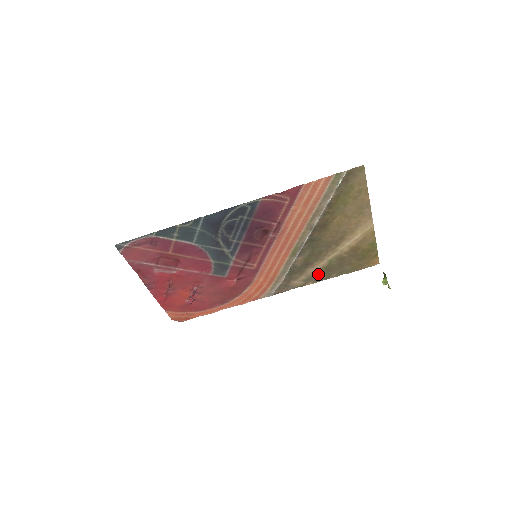
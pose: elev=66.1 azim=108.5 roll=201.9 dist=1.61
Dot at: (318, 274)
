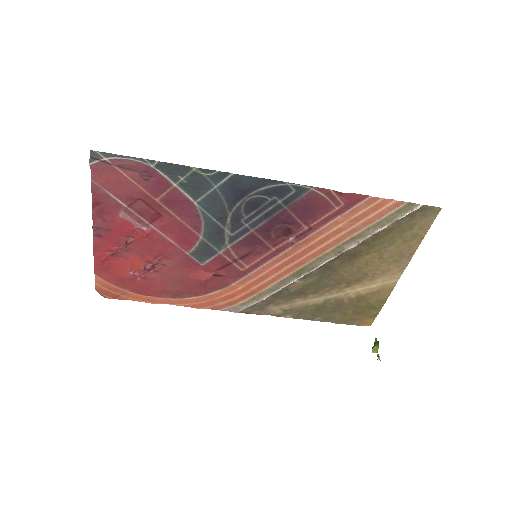
Dot at: (304, 310)
